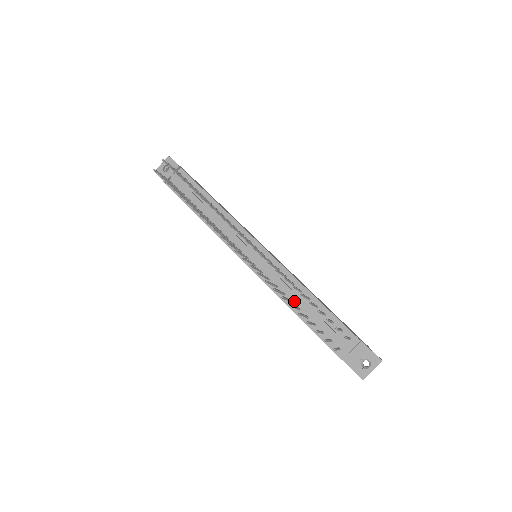
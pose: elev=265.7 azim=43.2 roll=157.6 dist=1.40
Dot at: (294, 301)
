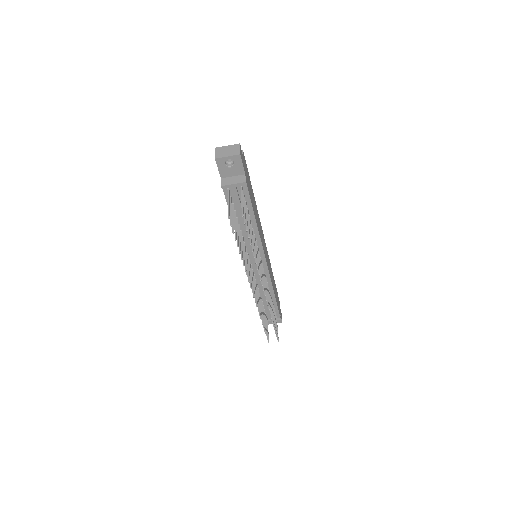
Dot at: (261, 294)
